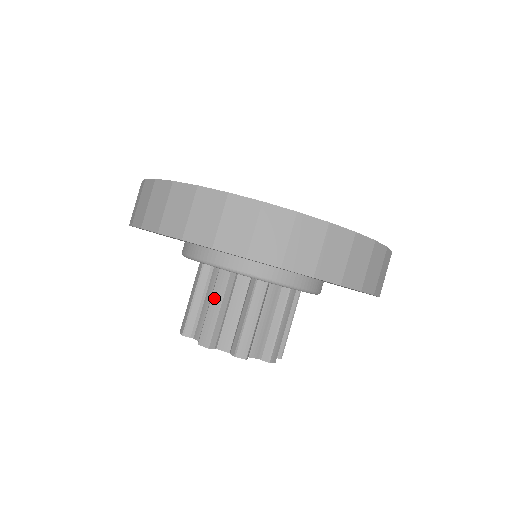
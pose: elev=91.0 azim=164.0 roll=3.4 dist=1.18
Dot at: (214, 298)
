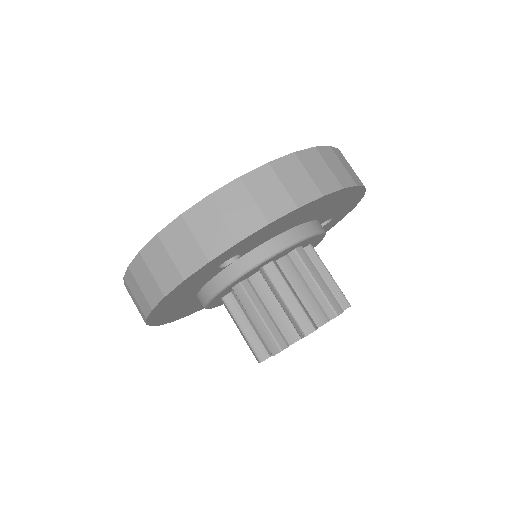
Dot at: occluded
